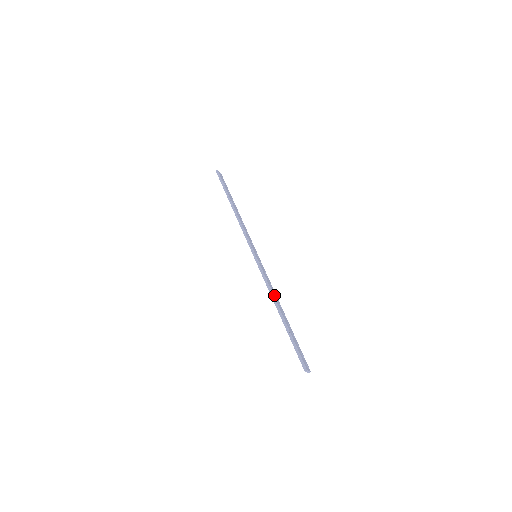
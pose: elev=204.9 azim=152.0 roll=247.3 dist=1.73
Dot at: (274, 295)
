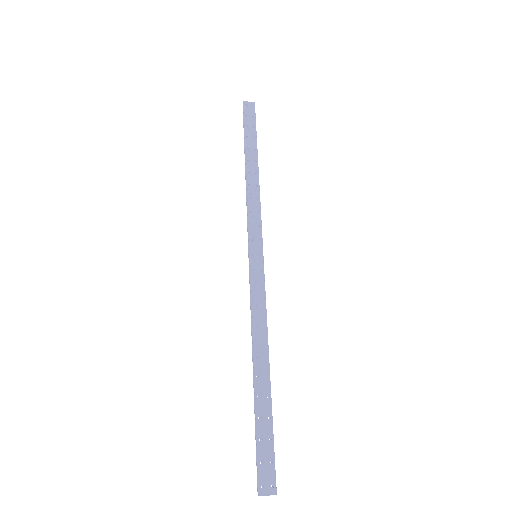
Dot at: (256, 335)
